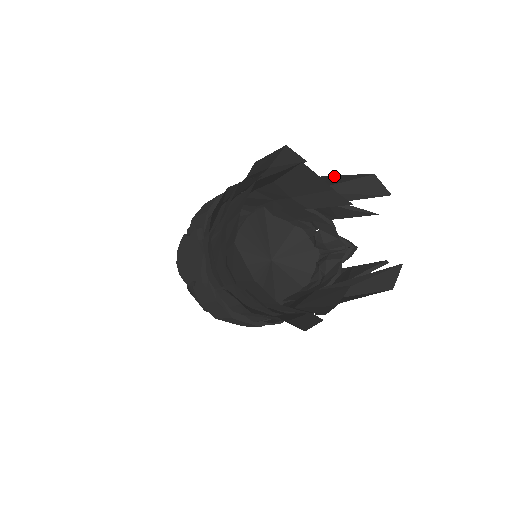
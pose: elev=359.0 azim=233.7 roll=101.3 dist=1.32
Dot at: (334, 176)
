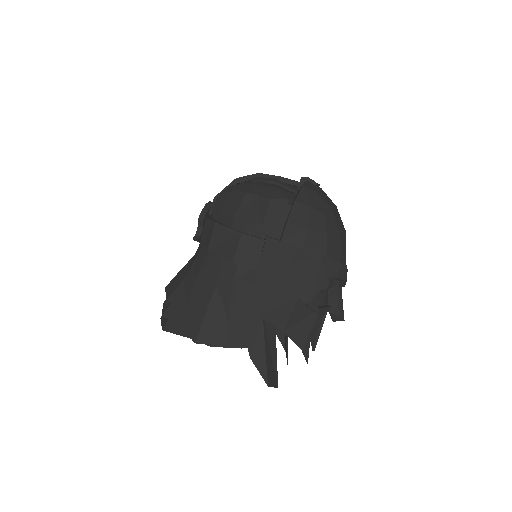
Dot at: (251, 356)
